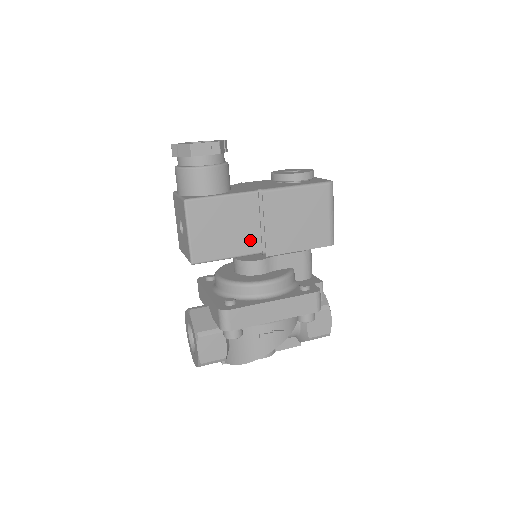
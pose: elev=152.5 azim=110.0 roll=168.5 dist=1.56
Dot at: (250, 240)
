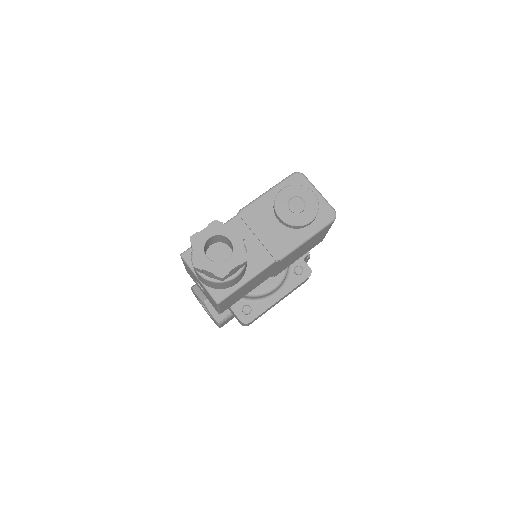
Dot at: (264, 279)
